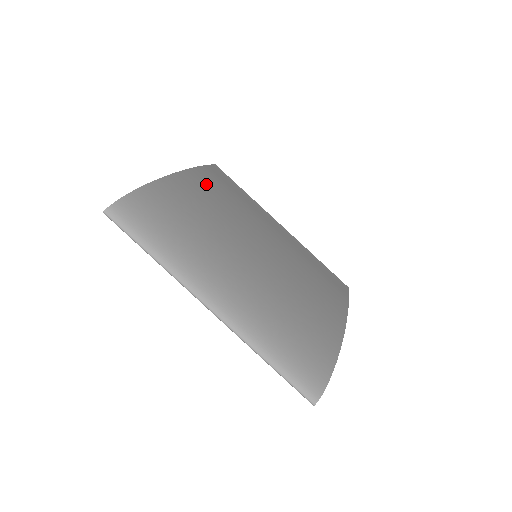
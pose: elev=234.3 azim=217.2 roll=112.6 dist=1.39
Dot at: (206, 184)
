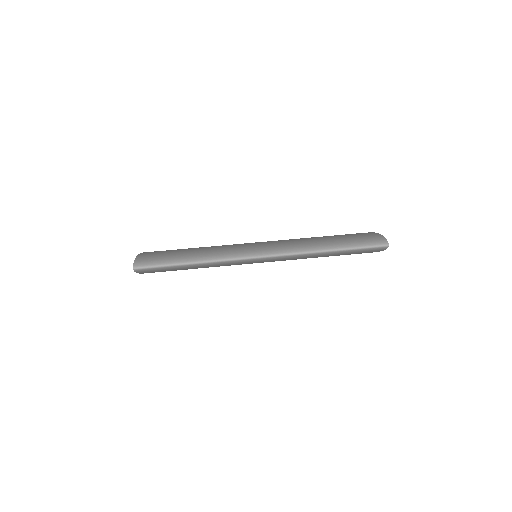
Dot at: occluded
